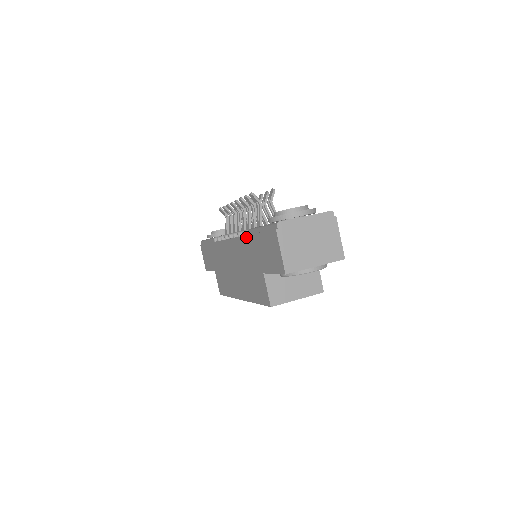
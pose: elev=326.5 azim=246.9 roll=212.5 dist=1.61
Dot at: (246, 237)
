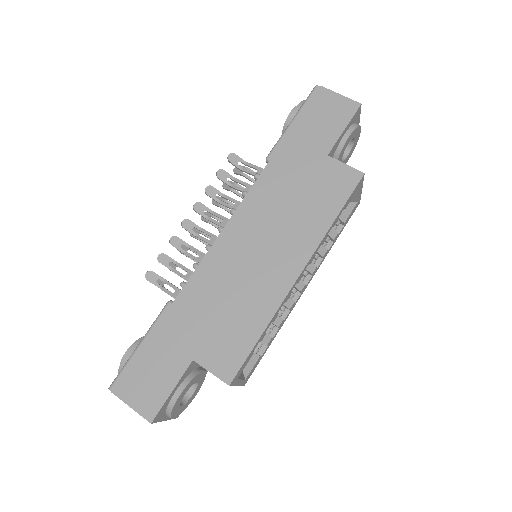
Dot at: (271, 162)
